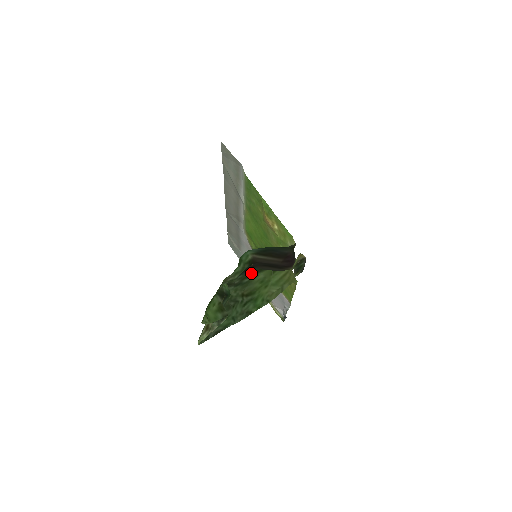
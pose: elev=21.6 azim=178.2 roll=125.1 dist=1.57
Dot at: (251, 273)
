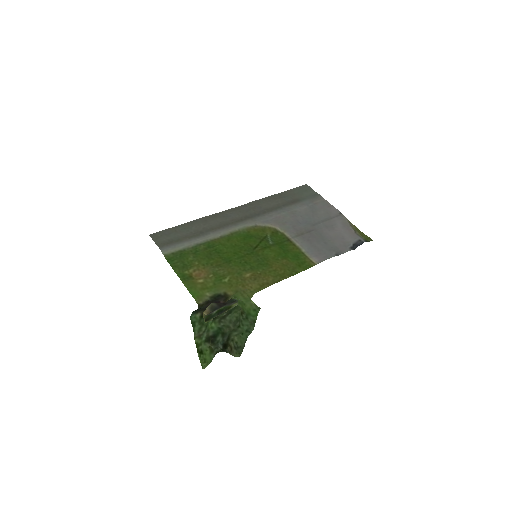
Dot at: occluded
